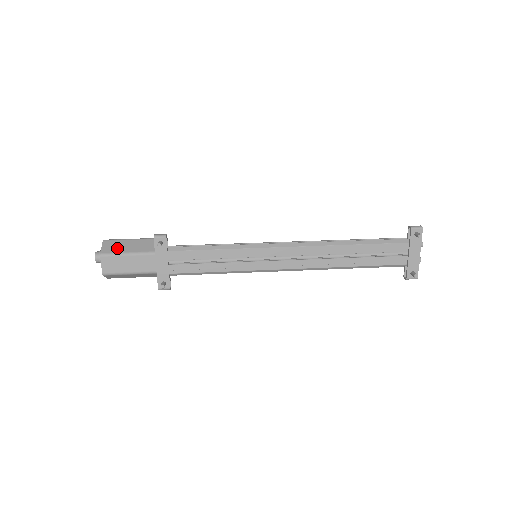
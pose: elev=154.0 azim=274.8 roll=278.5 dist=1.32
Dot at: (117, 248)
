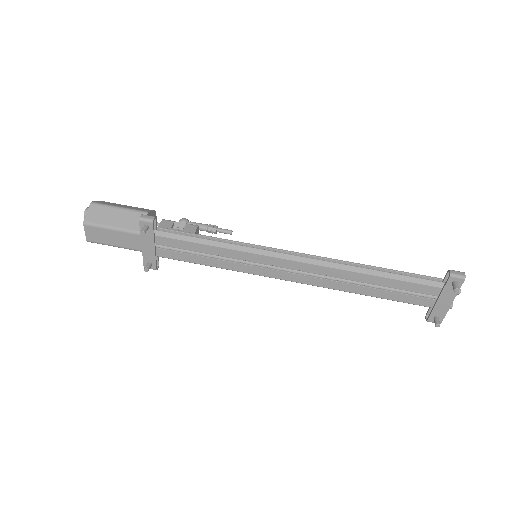
Dot at: (102, 218)
